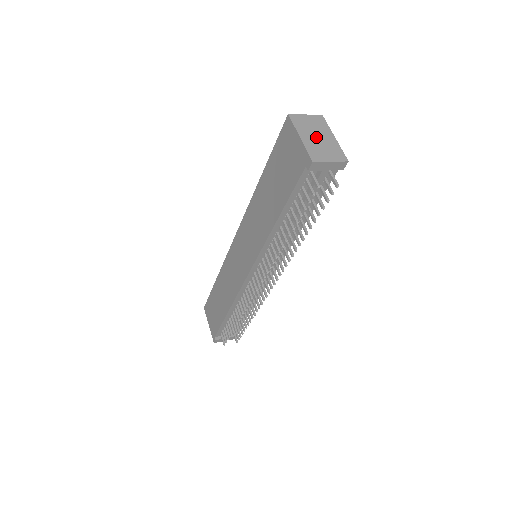
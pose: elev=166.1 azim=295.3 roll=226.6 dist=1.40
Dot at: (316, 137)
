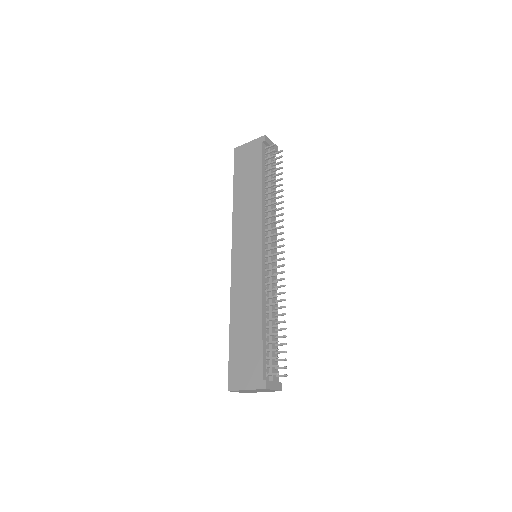
Dot at: occluded
